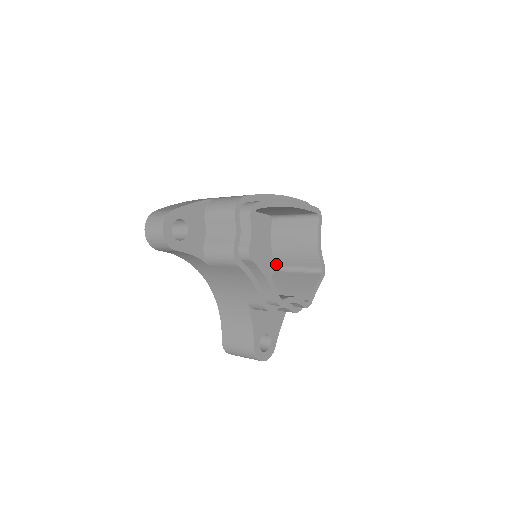
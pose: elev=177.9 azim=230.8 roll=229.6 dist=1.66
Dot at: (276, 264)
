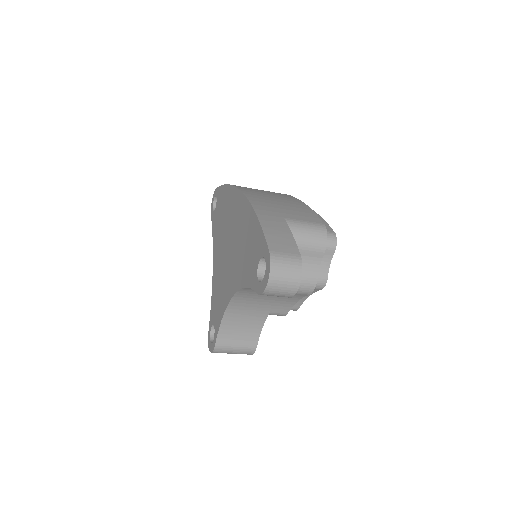
Dot at: occluded
